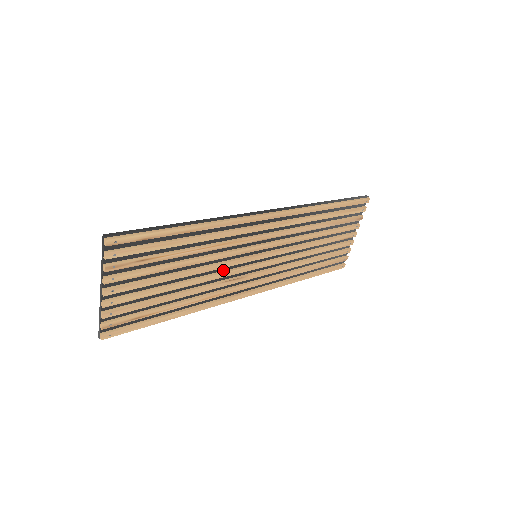
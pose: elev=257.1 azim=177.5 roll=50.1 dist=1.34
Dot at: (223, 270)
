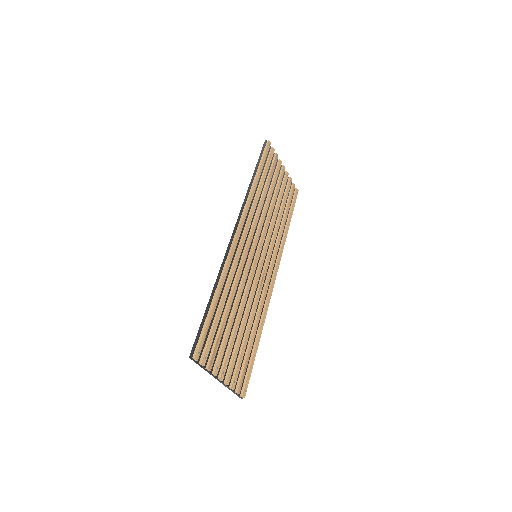
Dot at: (251, 286)
